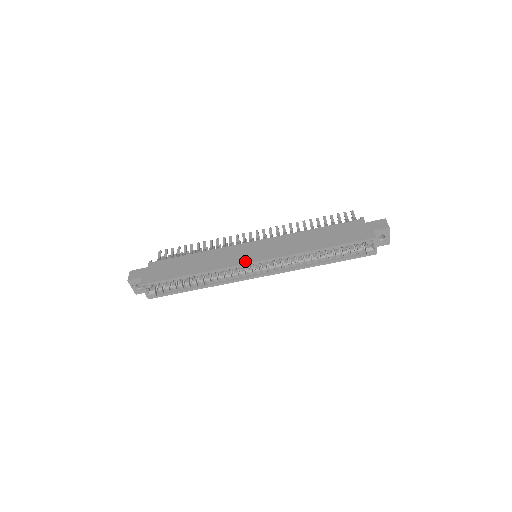
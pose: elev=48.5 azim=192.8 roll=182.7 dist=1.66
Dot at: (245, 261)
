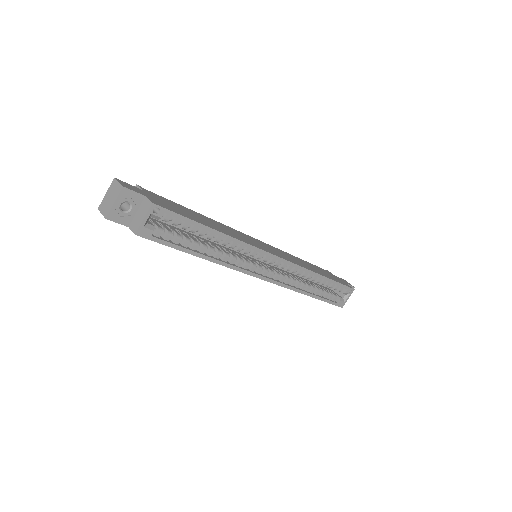
Dot at: (268, 251)
